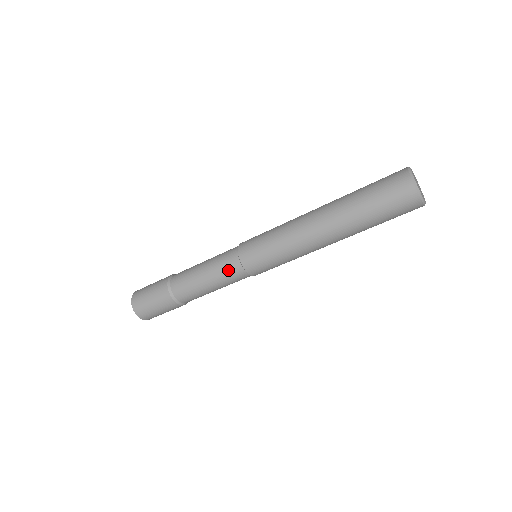
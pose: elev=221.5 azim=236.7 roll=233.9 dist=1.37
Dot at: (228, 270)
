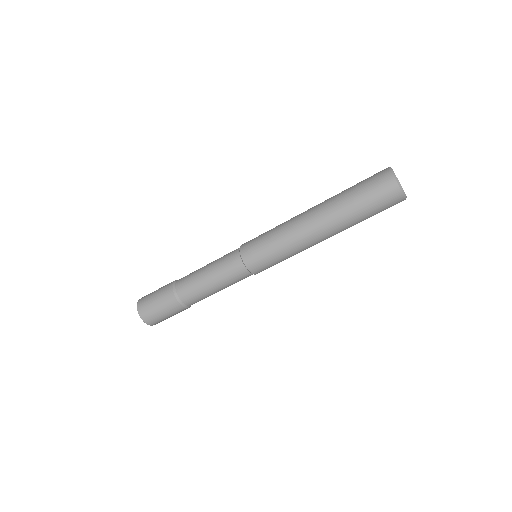
Dot at: (227, 260)
